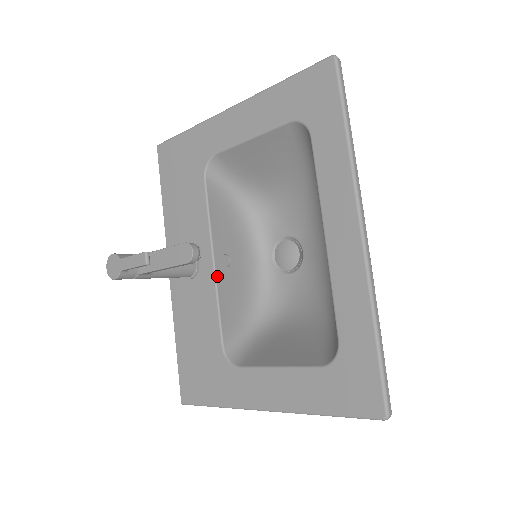
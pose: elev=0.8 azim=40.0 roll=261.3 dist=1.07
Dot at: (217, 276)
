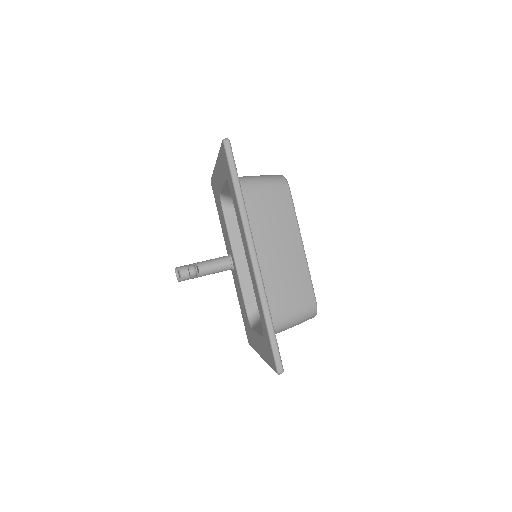
Dot at: (238, 271)
